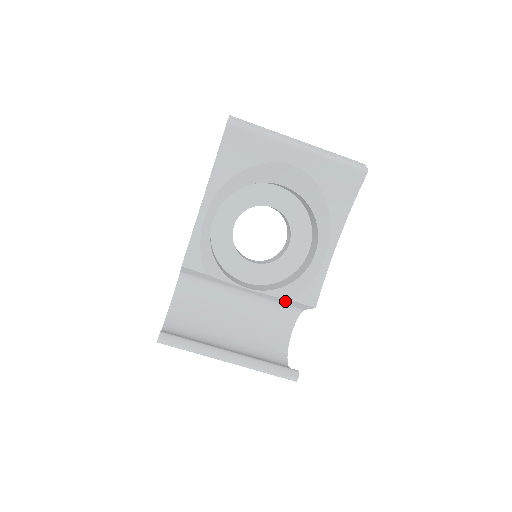
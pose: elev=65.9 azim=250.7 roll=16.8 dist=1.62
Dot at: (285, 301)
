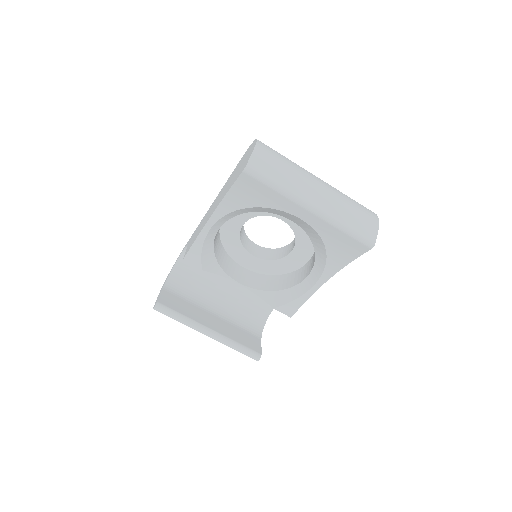
Dot at: occluded
